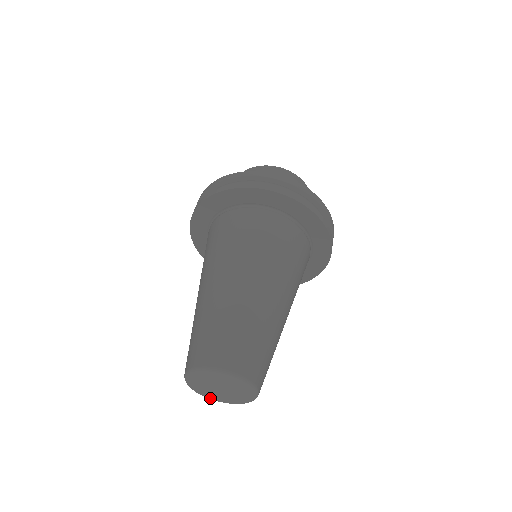
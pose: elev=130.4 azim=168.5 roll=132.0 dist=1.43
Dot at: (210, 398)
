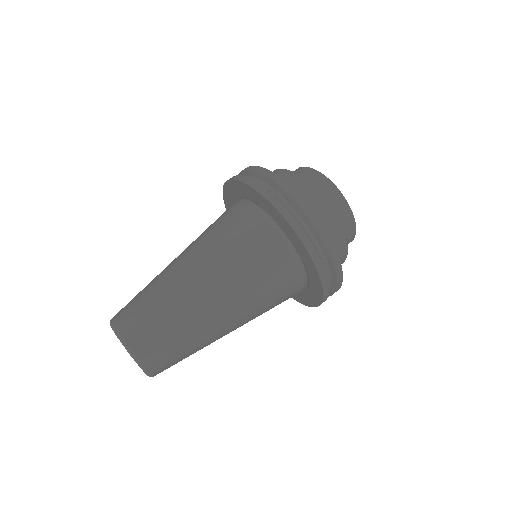
Dot at: occluded
